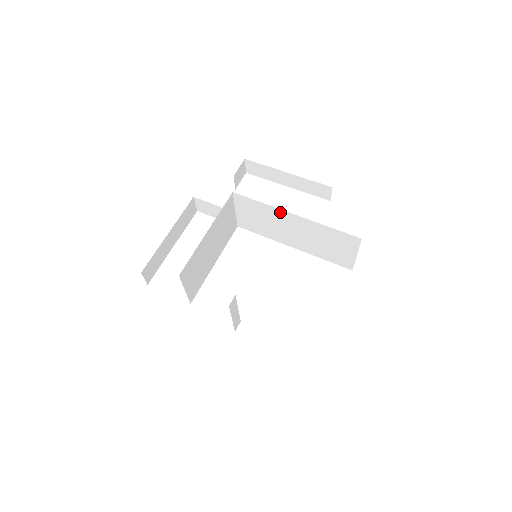
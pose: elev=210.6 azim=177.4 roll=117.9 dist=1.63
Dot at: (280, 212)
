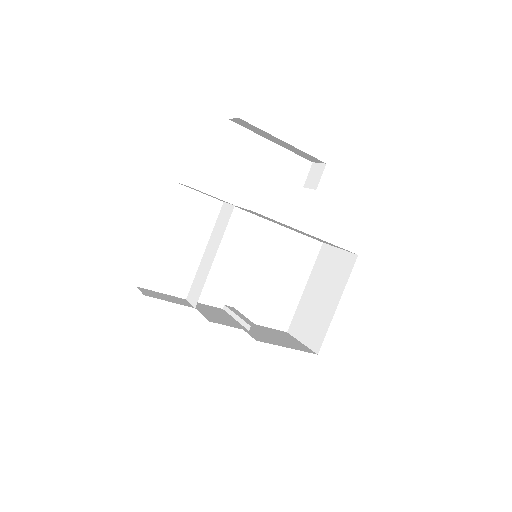
Dot at: occluded
